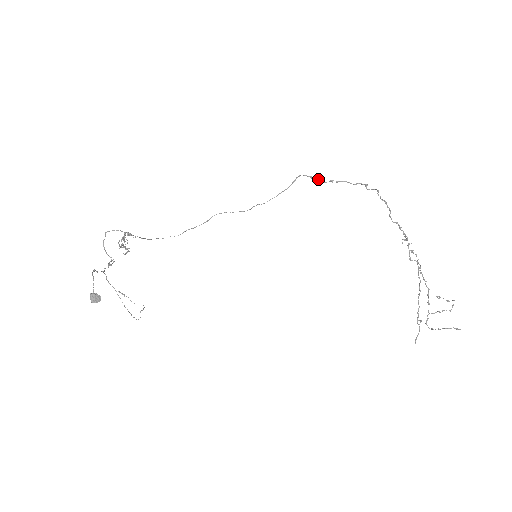
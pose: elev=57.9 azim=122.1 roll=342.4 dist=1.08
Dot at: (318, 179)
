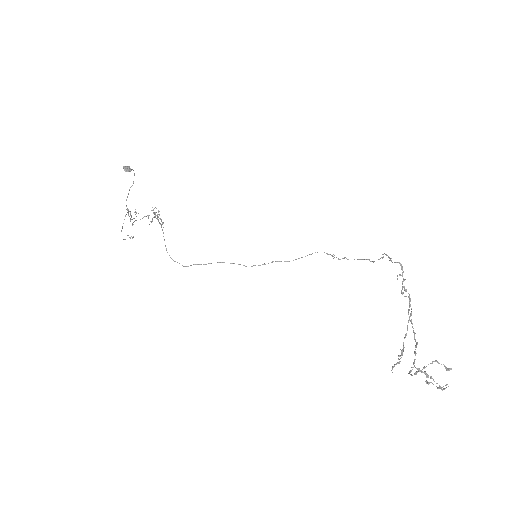
Dot at: (333, 256)
